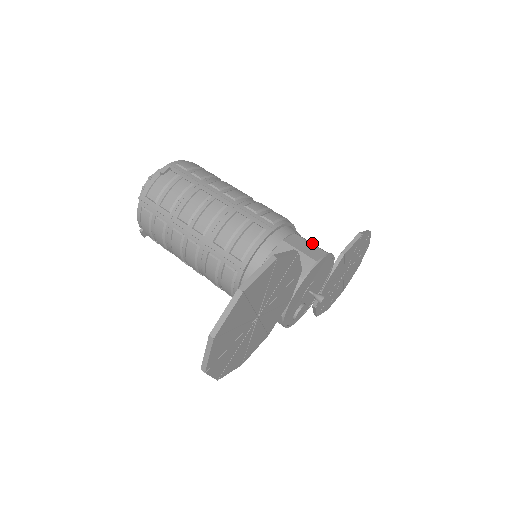
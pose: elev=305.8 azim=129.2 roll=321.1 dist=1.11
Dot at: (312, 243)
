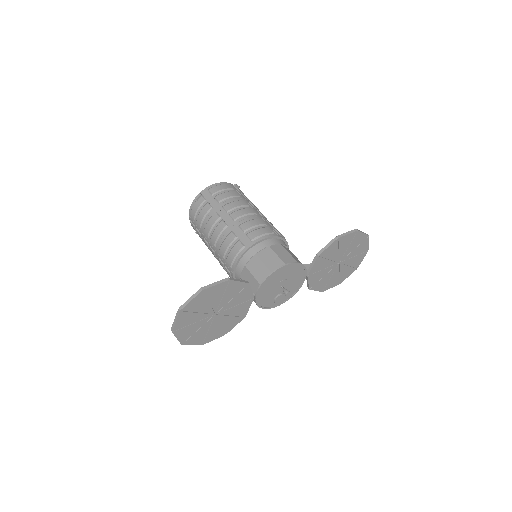
Dot at: (284, 252)
